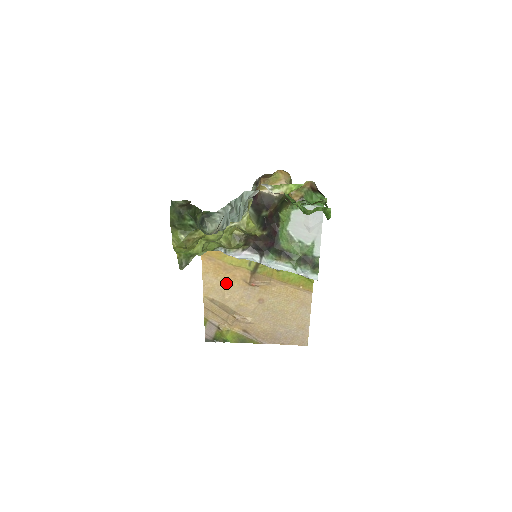
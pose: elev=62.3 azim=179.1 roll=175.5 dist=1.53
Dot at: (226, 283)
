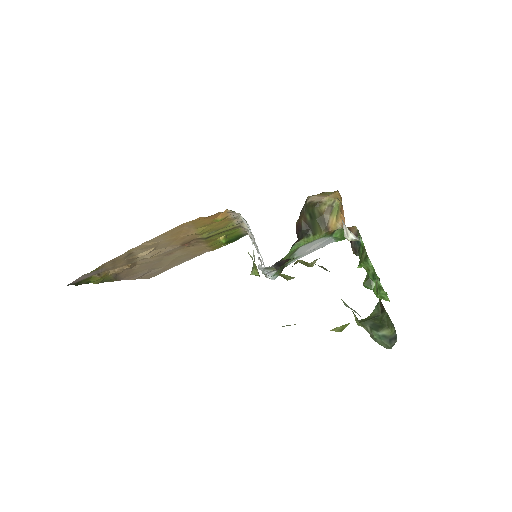
Dot at: (166, 242)
